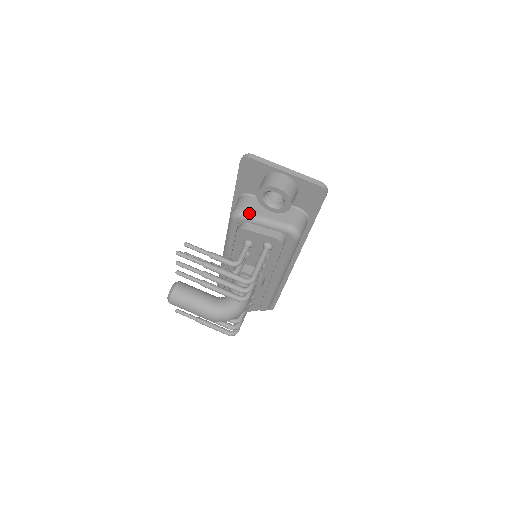
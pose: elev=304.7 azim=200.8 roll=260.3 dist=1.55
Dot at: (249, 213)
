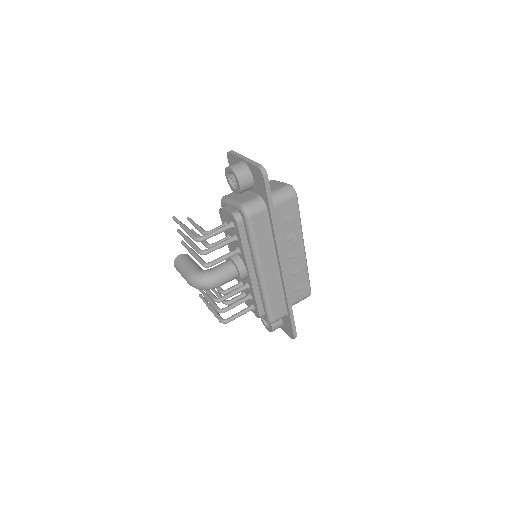
Dot at: (227, 197)
